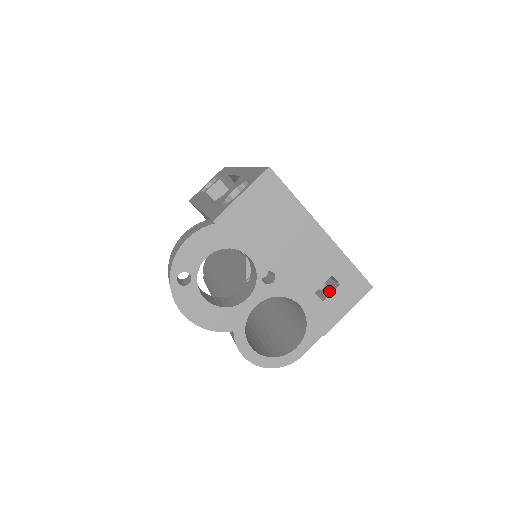
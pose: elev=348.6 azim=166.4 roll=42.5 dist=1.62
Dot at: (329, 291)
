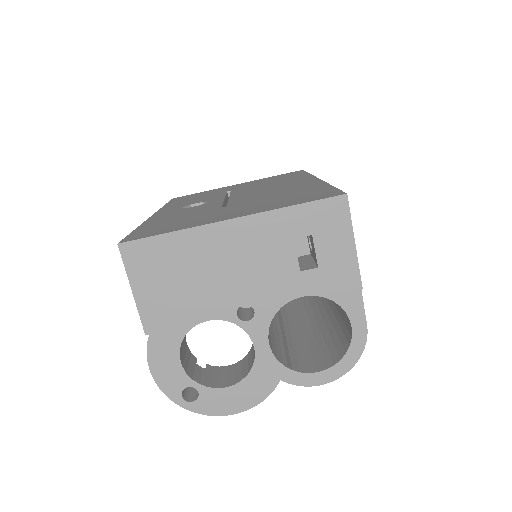
Dot at: (313, 250)
